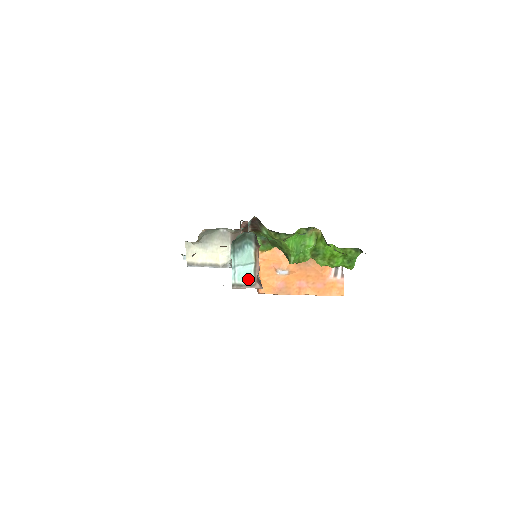
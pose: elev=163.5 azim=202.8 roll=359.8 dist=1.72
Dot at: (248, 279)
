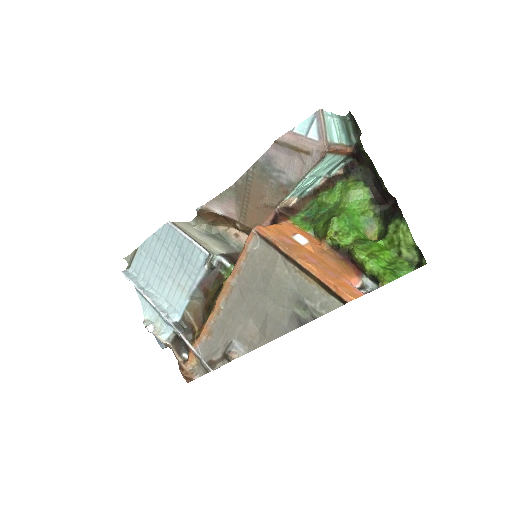
Dot at: (329, 132)
